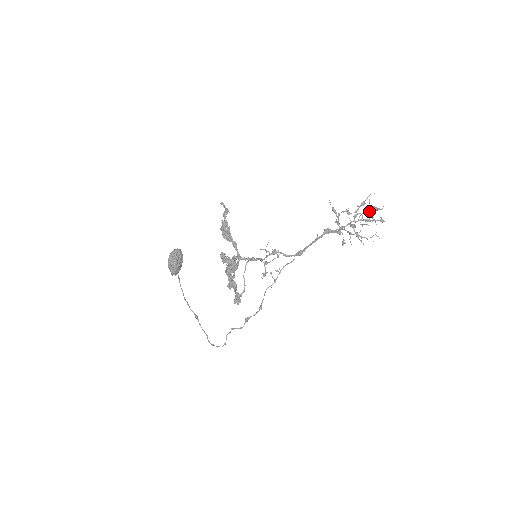
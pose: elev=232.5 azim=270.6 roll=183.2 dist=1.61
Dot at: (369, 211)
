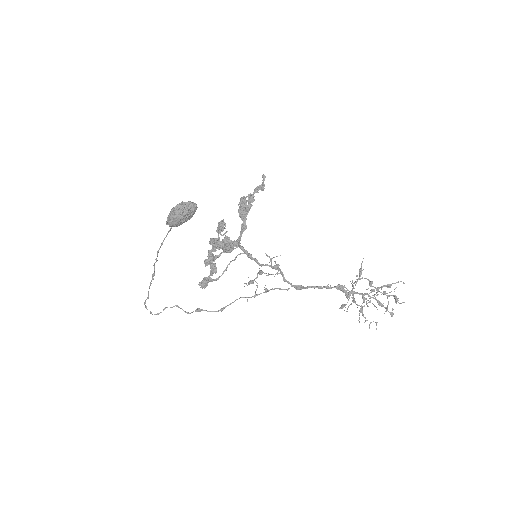
Dot at: (388, 295)
